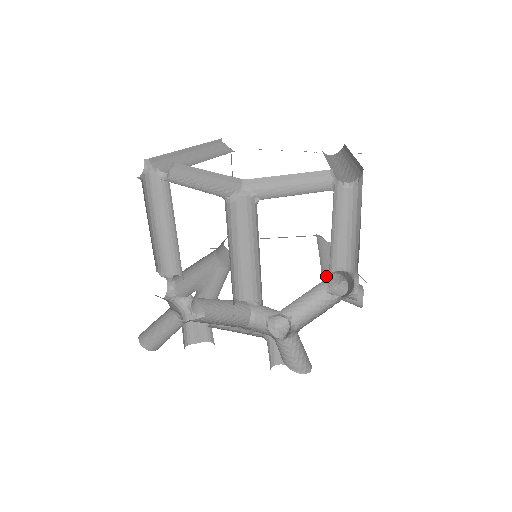
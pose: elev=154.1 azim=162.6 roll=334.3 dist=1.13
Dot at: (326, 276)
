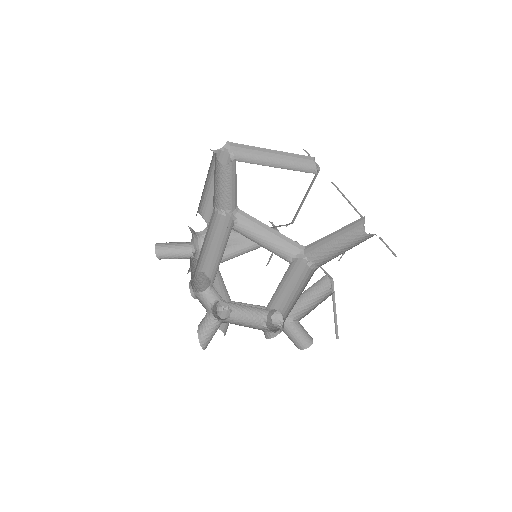
Dot at: (294, 308)
